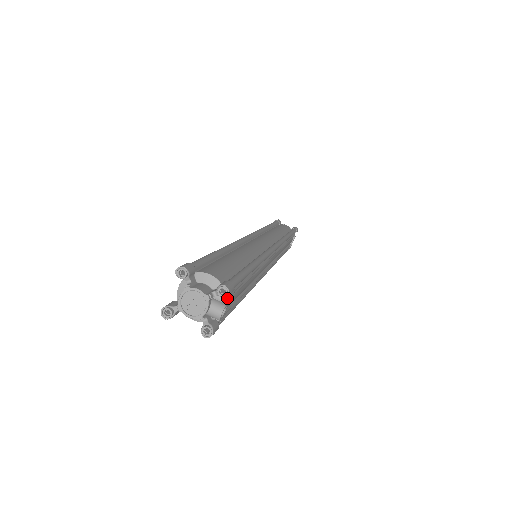
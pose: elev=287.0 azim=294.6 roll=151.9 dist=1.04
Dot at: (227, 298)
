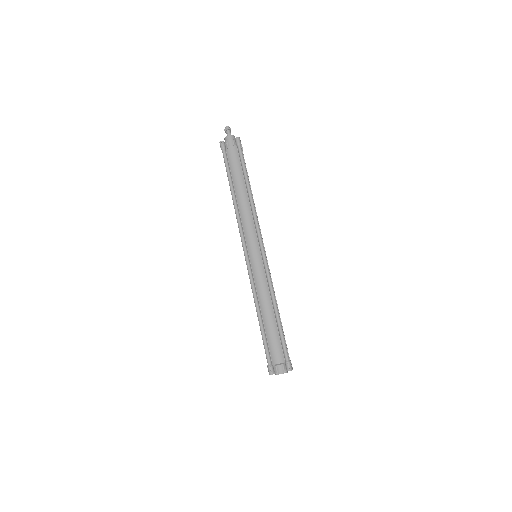
Dot at: (291, 366)
